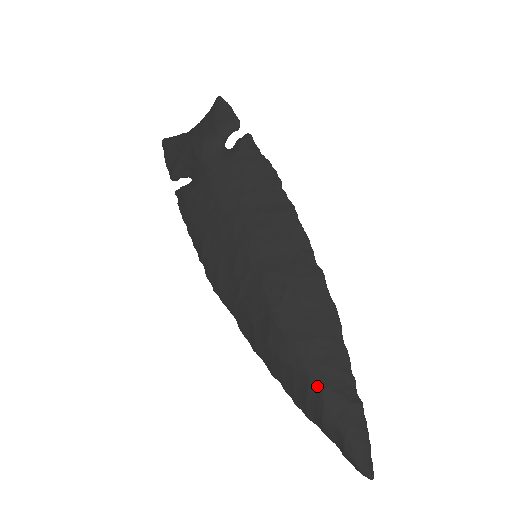
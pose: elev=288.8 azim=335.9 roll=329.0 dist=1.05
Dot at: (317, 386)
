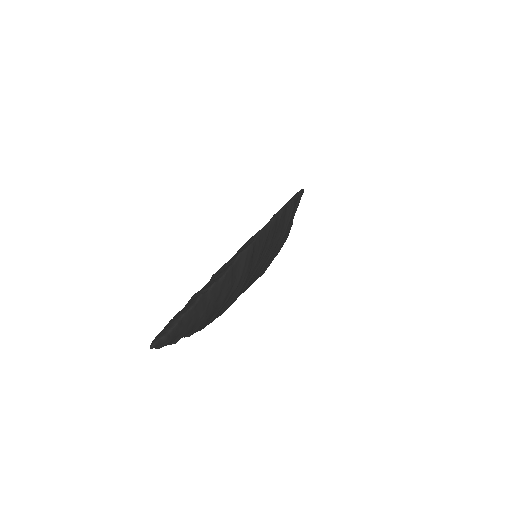
Dot at: occluded
